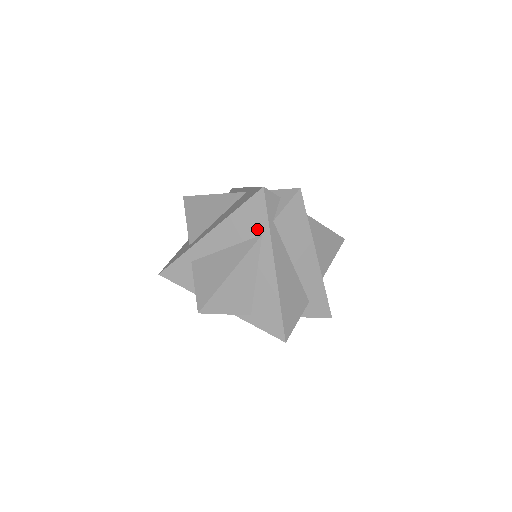
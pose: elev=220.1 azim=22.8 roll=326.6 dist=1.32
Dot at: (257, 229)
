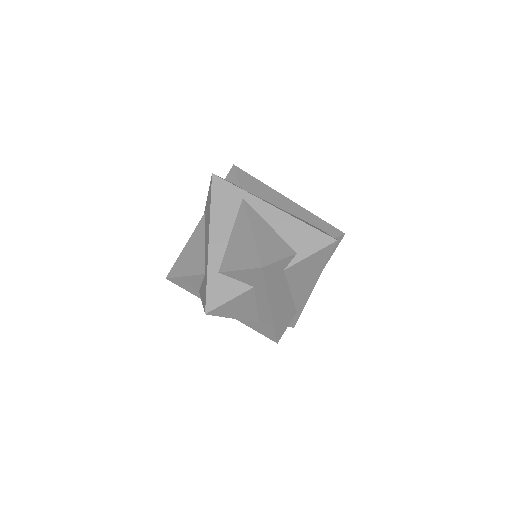
Dot at: (236, 199)
